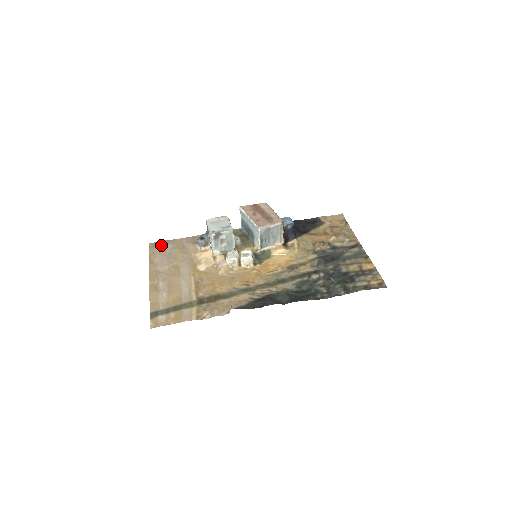
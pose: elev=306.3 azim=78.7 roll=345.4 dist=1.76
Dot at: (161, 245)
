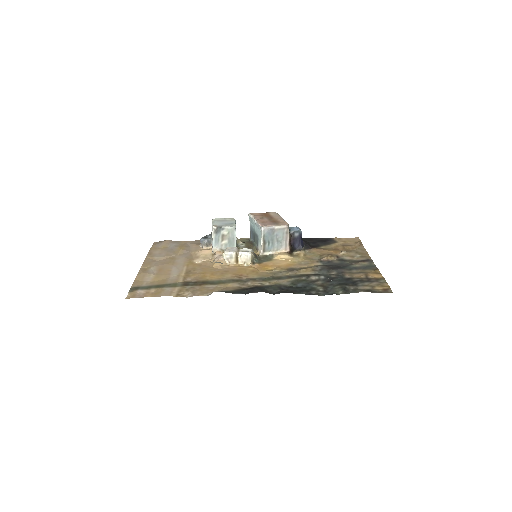
Dot at: (165, 243)
